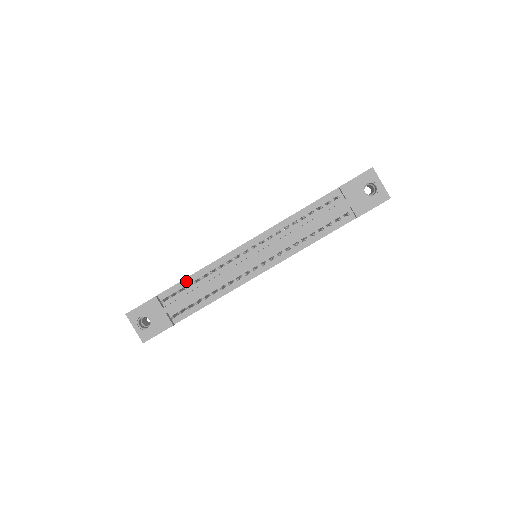
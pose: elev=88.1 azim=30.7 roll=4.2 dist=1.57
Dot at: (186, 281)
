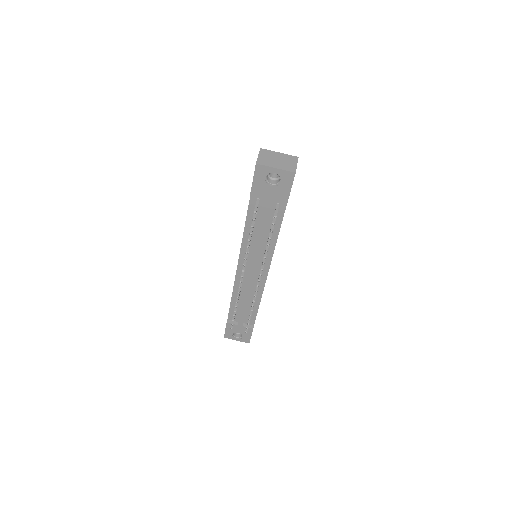
Dot at: (232, 305)
